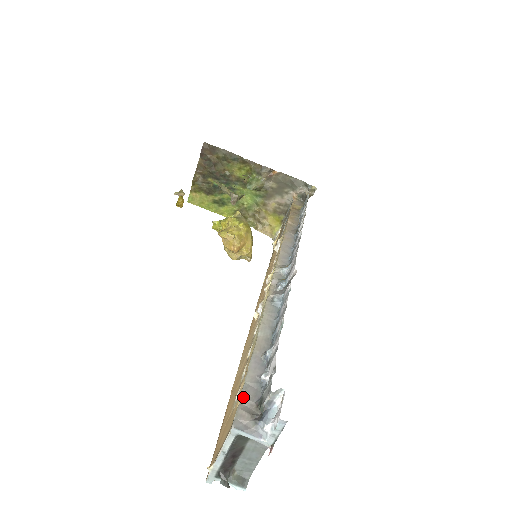
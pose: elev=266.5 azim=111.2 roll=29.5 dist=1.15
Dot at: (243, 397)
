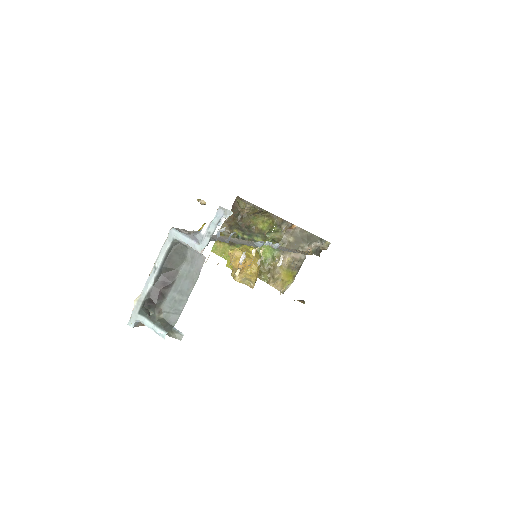
Dot at: (193, 231)
